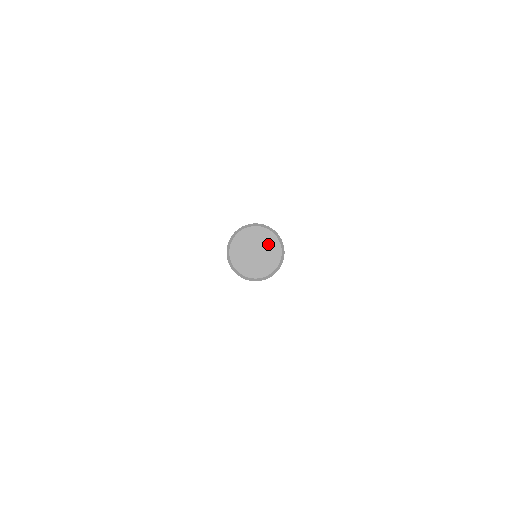
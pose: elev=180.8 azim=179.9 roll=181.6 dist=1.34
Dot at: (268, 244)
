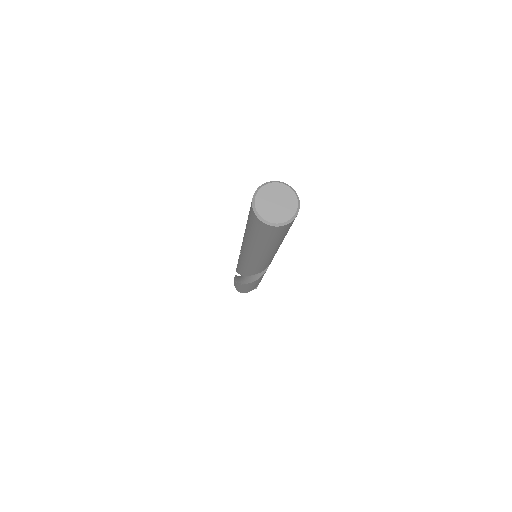
Dot at: (284, 194)
